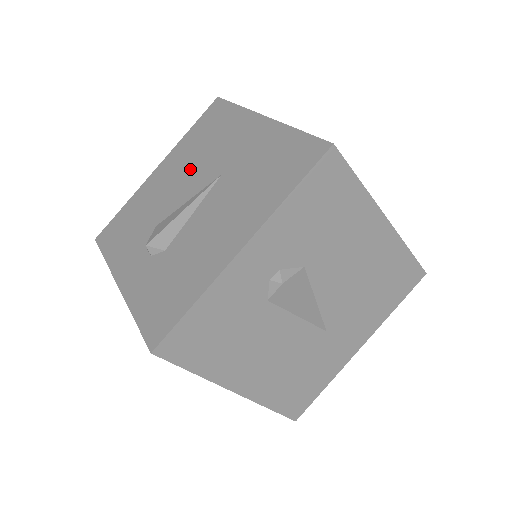
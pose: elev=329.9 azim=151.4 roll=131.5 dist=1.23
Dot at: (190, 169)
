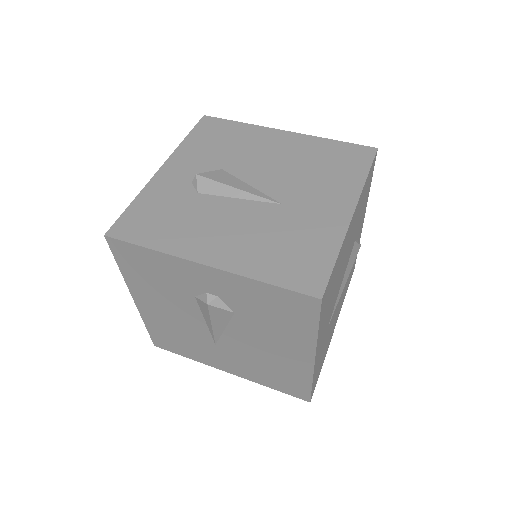
Dot at: (286, 168)
